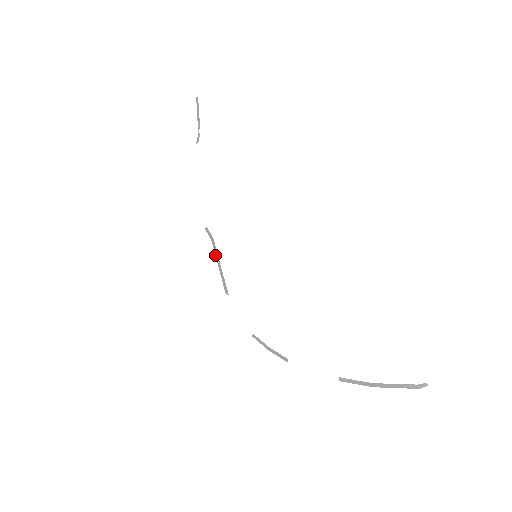
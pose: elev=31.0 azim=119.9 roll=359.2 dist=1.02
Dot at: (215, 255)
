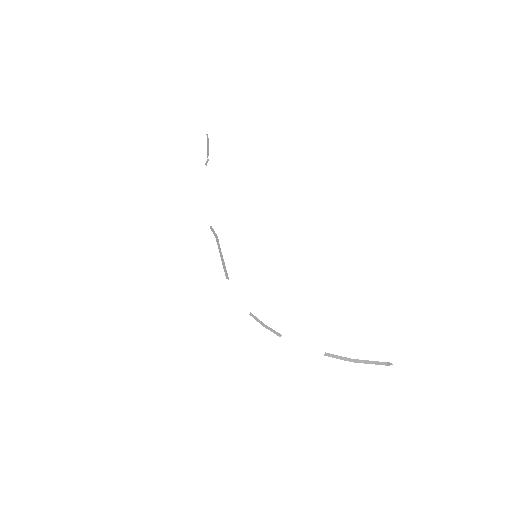
Dot at: (218, 248)
